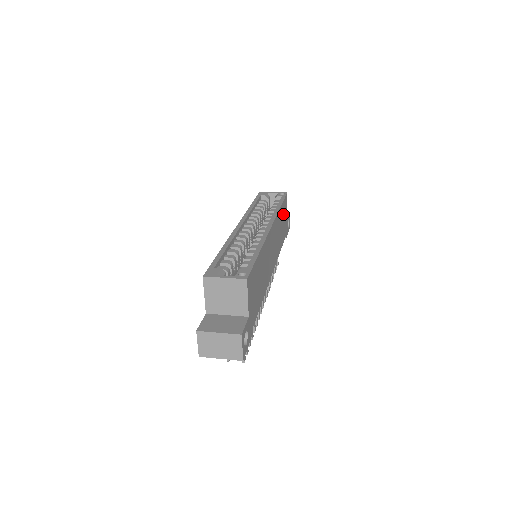
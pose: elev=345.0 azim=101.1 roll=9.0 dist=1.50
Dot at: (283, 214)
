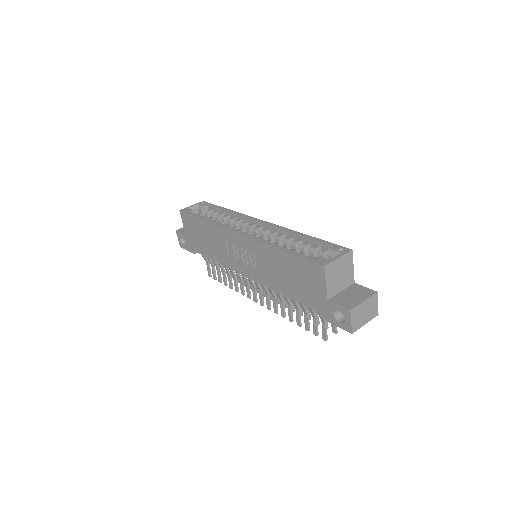
Dot at: occluded
